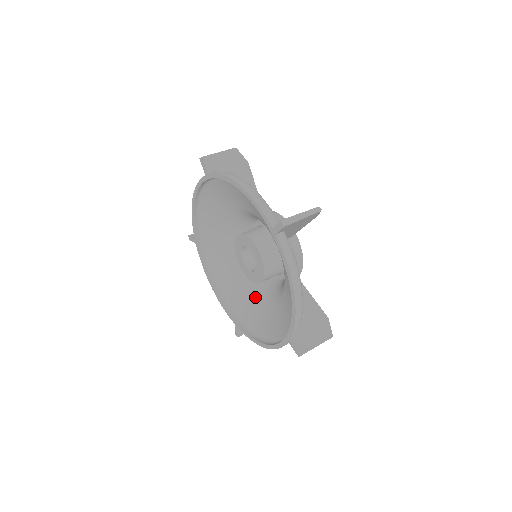
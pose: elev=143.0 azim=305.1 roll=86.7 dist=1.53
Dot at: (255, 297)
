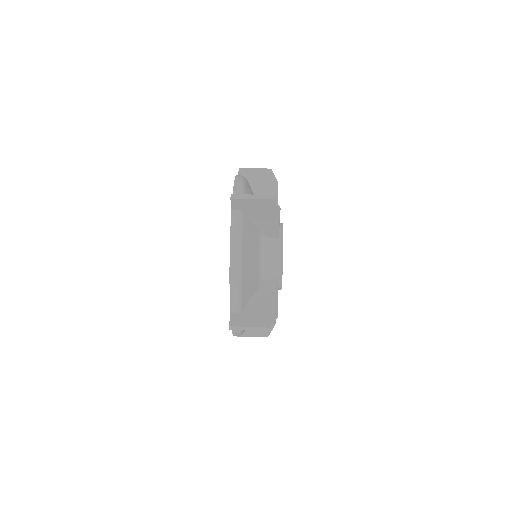
Dot at: occluded
